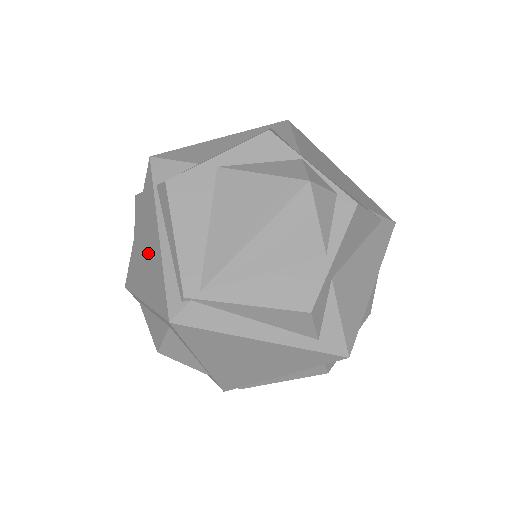
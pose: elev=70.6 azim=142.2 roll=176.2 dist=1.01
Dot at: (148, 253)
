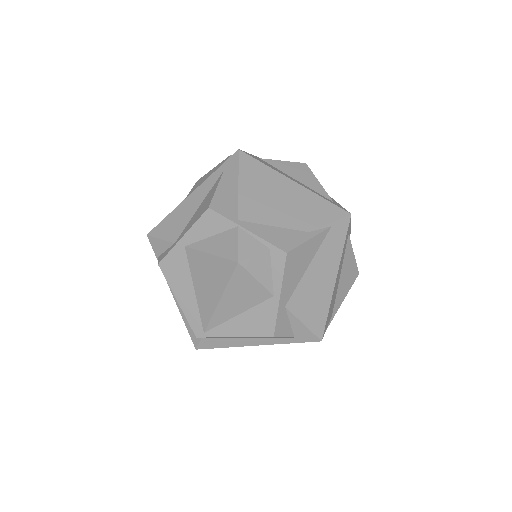
Dot at: occluded
